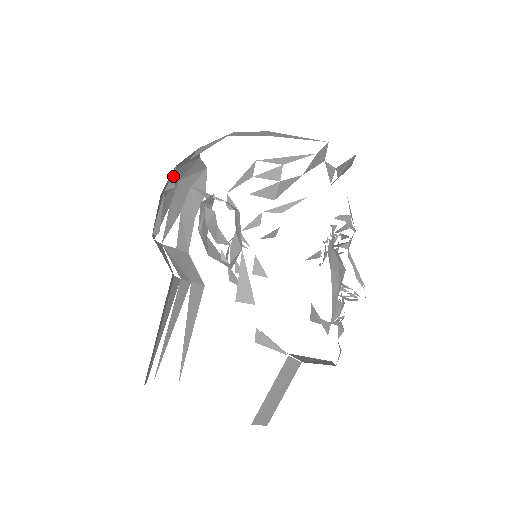
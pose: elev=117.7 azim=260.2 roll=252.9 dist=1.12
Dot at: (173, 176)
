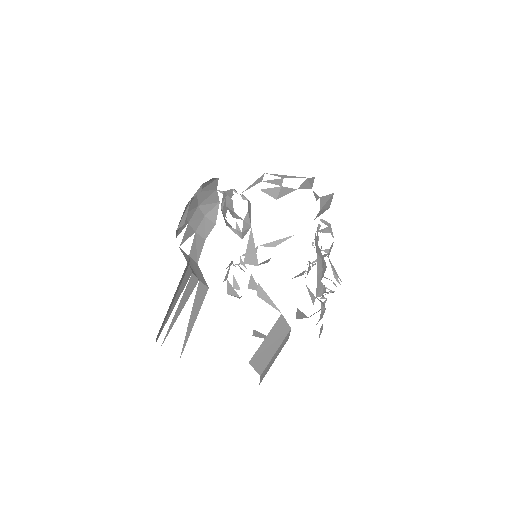
Dot at: (199, 189)
